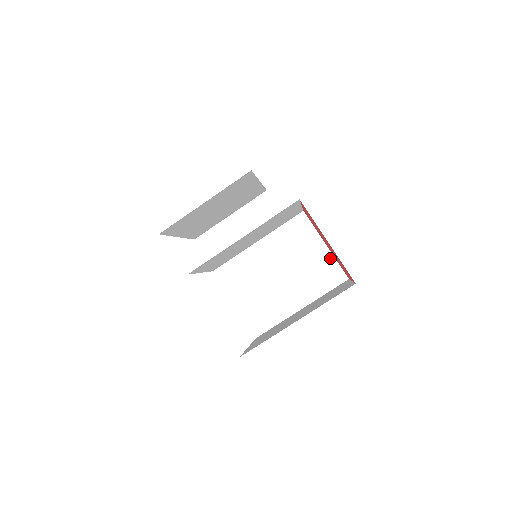
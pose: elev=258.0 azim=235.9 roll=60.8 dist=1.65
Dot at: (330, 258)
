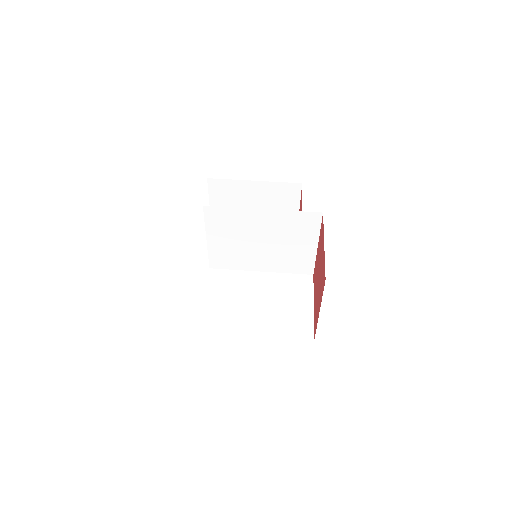
Dot at: (310, 316)
